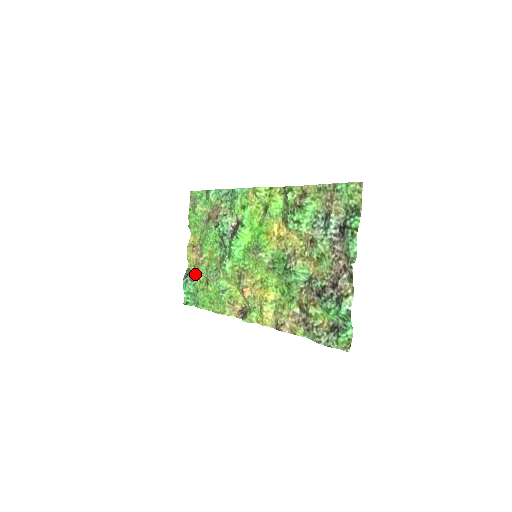
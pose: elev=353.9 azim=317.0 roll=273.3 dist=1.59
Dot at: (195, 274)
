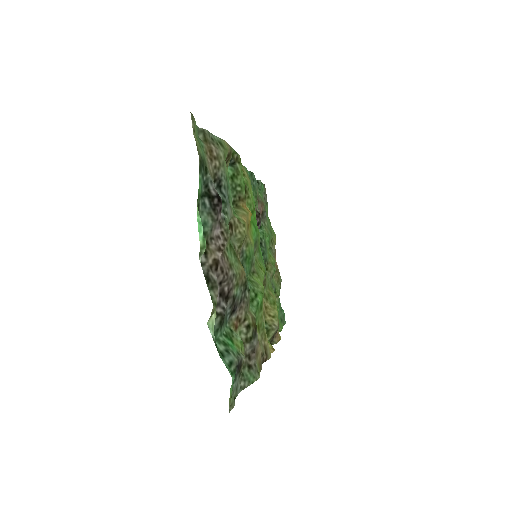
Dot at: occluded
